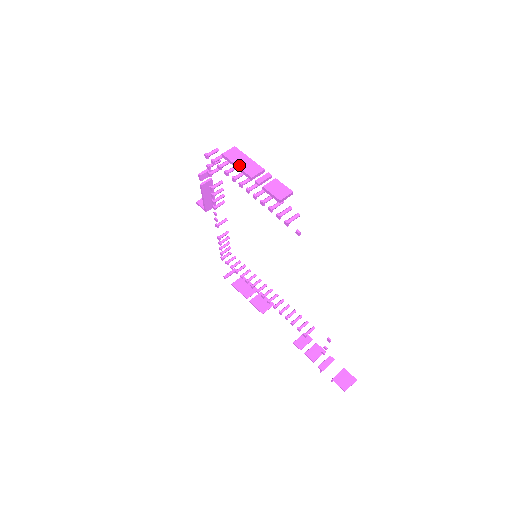
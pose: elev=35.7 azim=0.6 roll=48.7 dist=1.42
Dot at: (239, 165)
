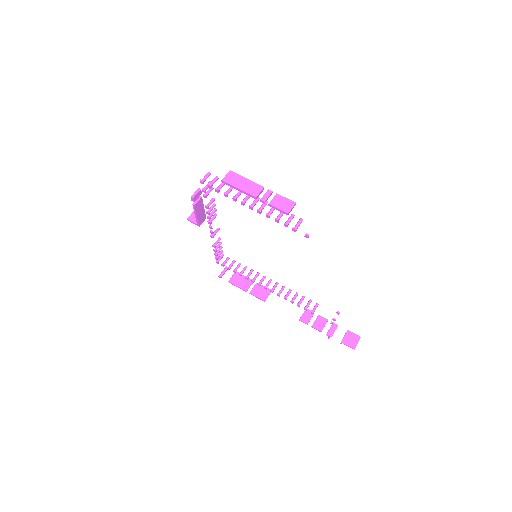
Dot at: (241, 188)
